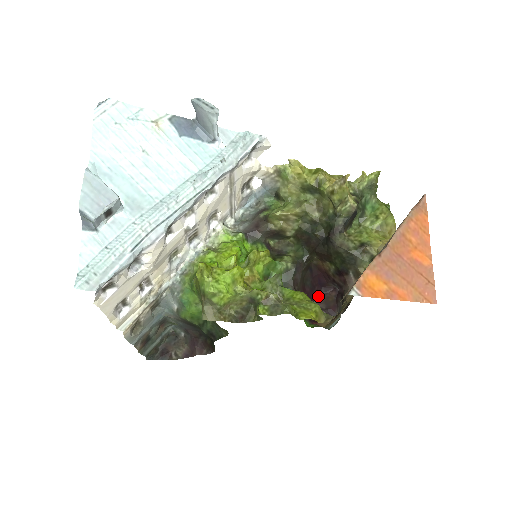
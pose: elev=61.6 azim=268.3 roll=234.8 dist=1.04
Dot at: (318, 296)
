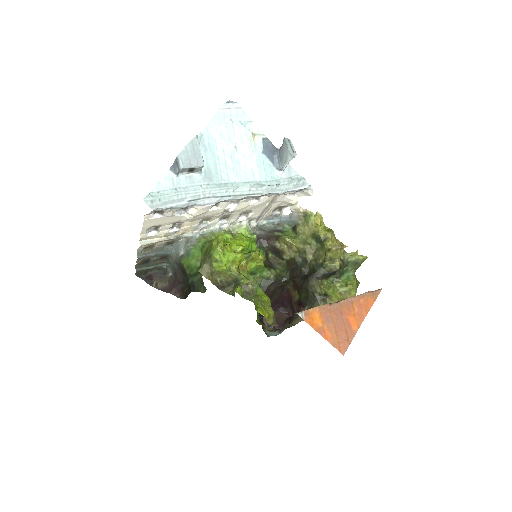
Dot at: (275, 311)
